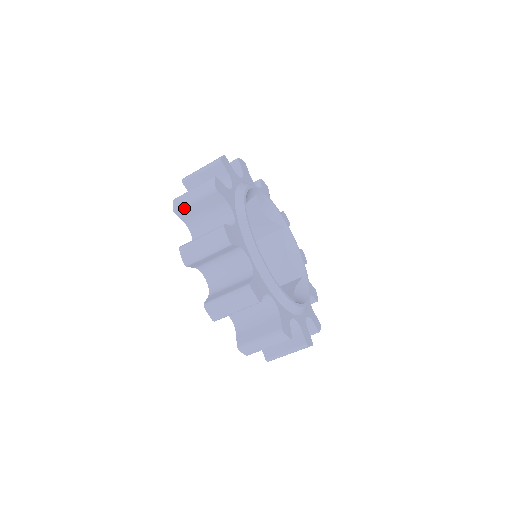
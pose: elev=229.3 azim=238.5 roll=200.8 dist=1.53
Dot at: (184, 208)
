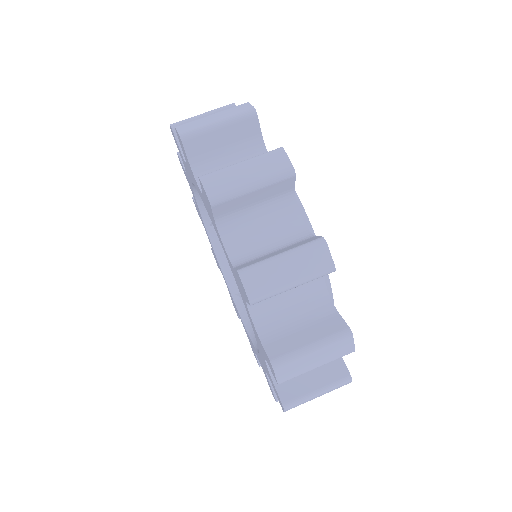
Dot at: occluded
